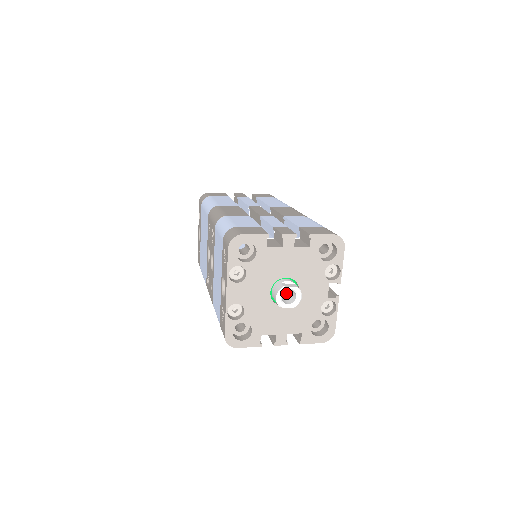
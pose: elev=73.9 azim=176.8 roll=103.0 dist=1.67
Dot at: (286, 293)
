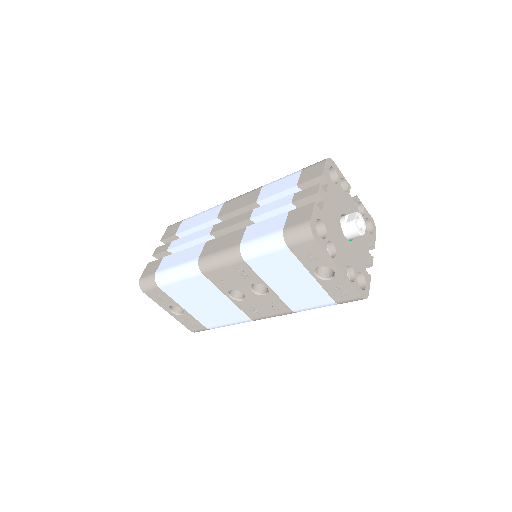
Dot at: occluded
